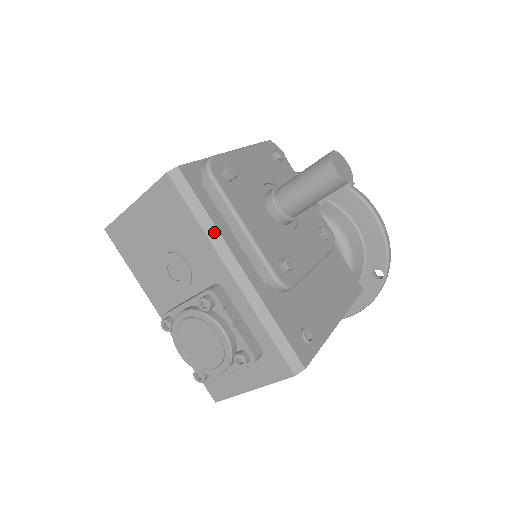
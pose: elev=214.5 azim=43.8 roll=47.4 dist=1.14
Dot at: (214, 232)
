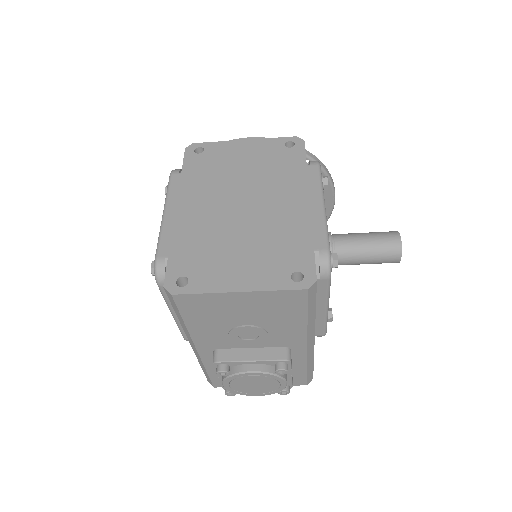
Dot at: (313, 322)
